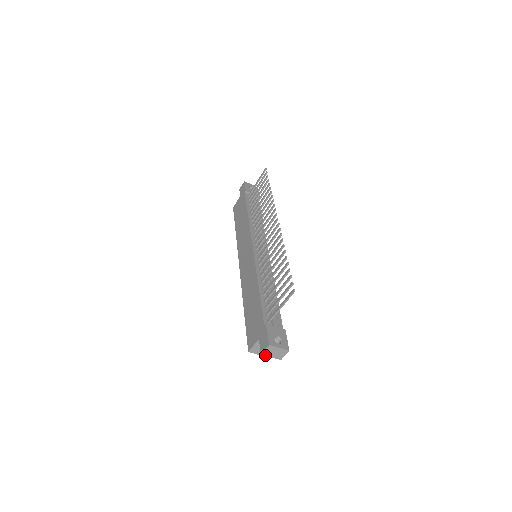
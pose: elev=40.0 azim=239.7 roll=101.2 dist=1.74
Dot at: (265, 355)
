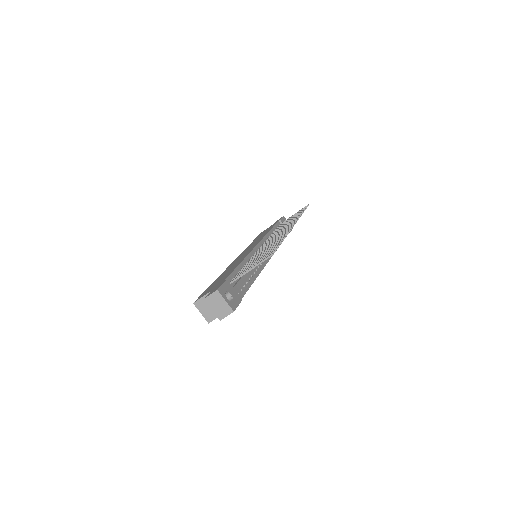
Dot at: (207, 303)
